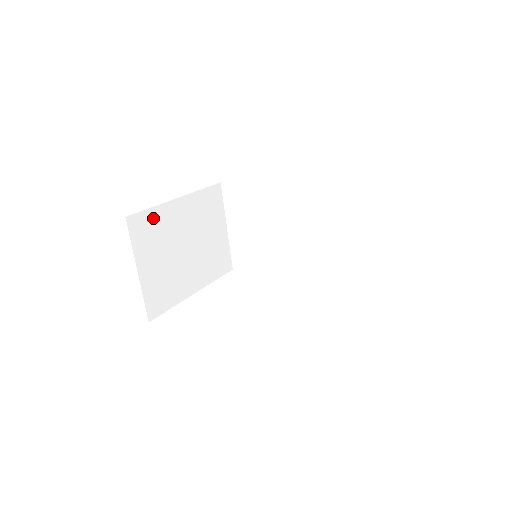
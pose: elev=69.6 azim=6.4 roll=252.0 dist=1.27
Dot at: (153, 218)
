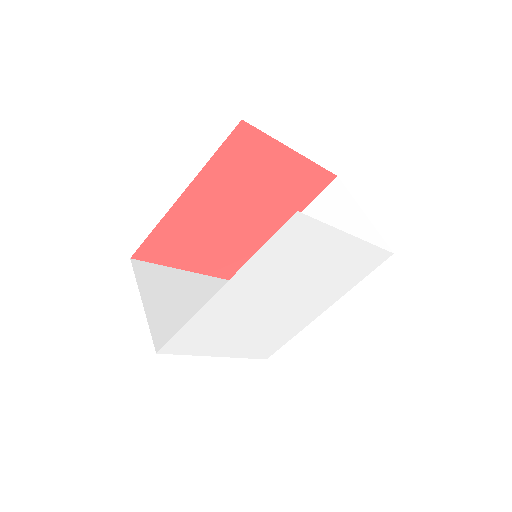
Dot at: (160, 272)
